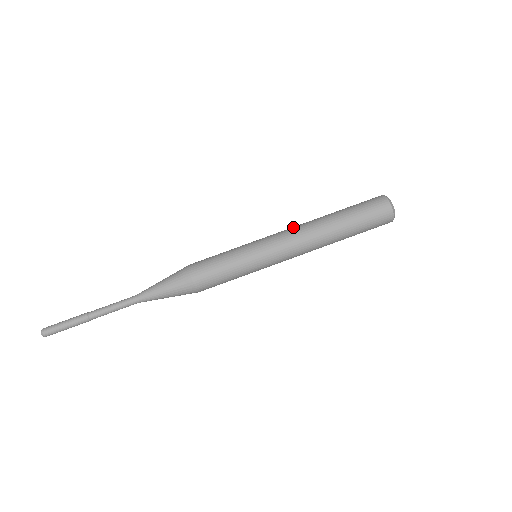
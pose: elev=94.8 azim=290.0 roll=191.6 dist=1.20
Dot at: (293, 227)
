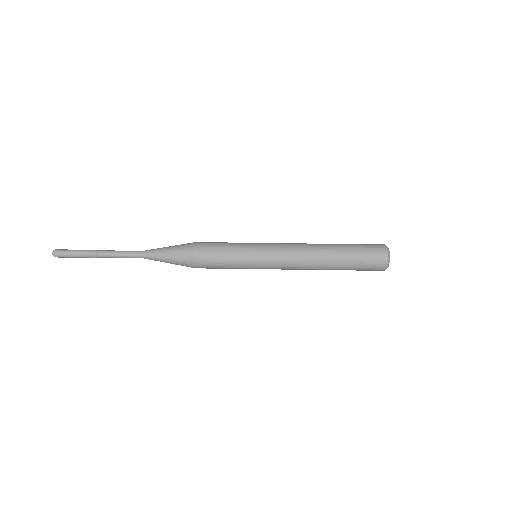
Dot at: (297, 243)
